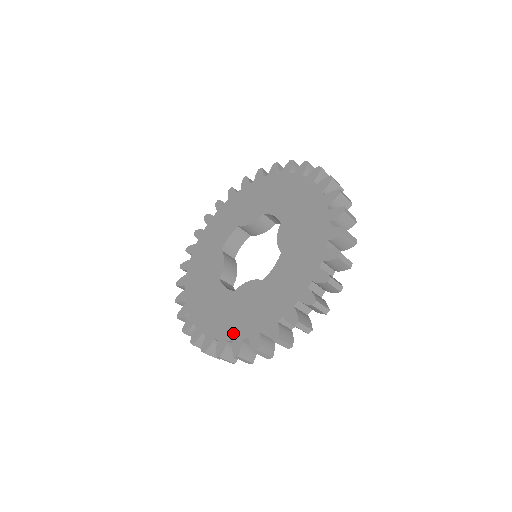
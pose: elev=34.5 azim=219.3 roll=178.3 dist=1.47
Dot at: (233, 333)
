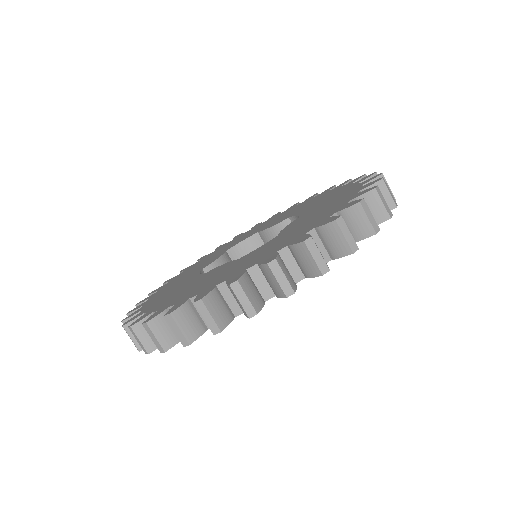
Dot at: (165, 304)
